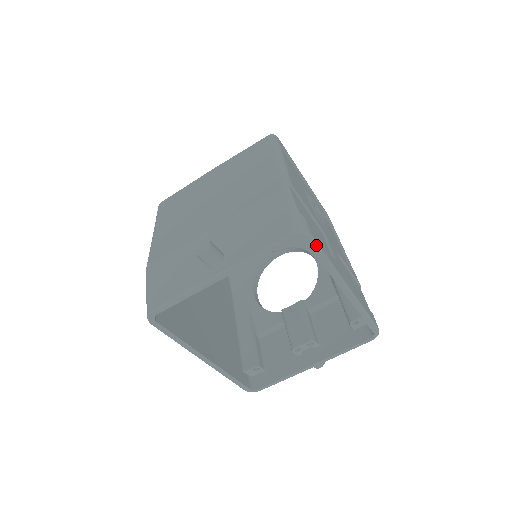
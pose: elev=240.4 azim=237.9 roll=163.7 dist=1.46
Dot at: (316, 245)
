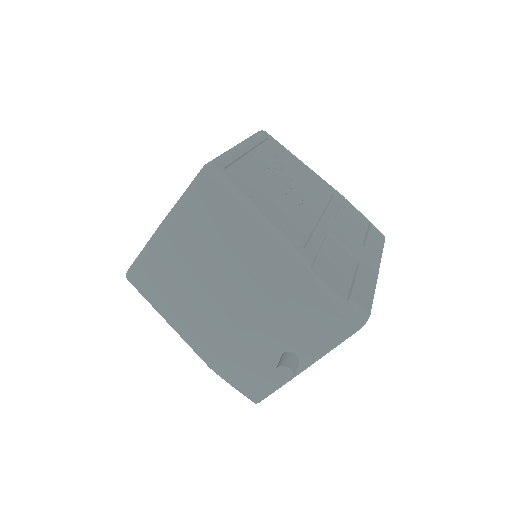
Dot at: occluded
